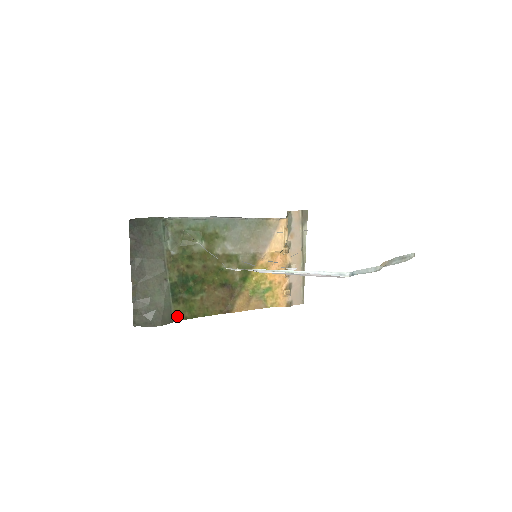
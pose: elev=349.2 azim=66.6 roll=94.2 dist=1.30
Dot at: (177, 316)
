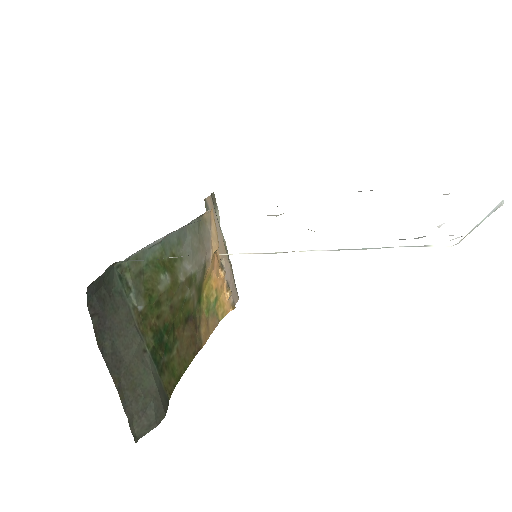
Dot at: (167, 391)
